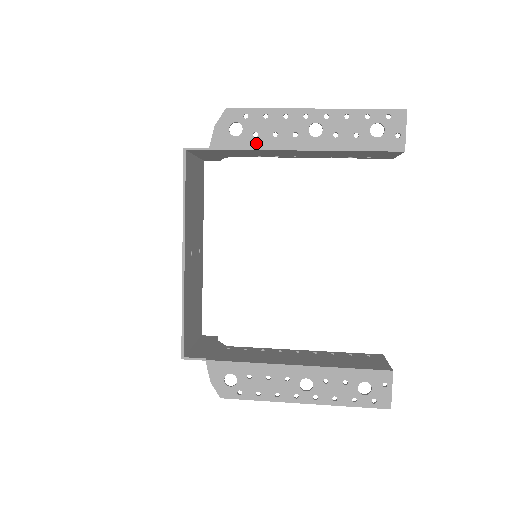
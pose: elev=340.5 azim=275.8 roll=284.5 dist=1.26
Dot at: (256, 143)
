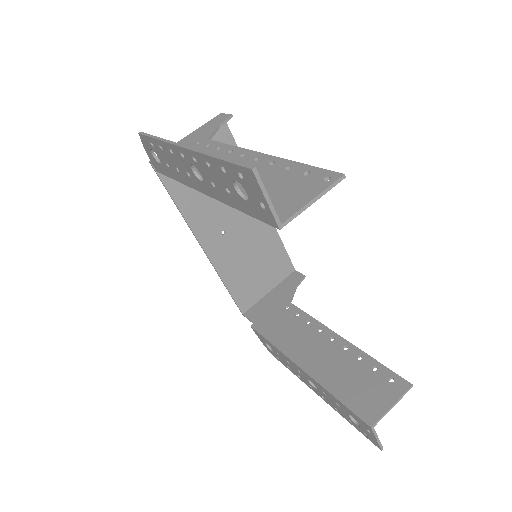
Dot at: (173, 174)
